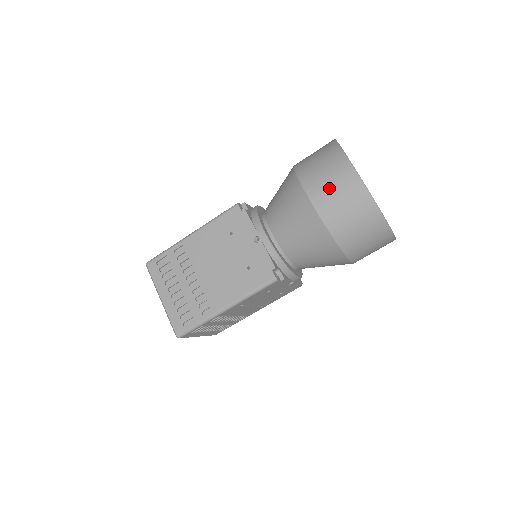
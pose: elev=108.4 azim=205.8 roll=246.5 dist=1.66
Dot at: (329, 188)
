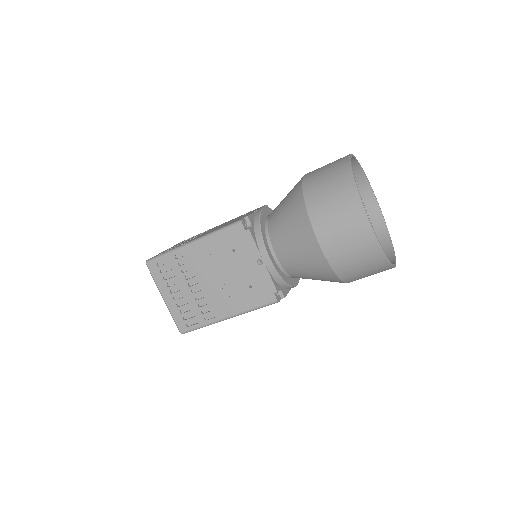
Dot at: occluded
